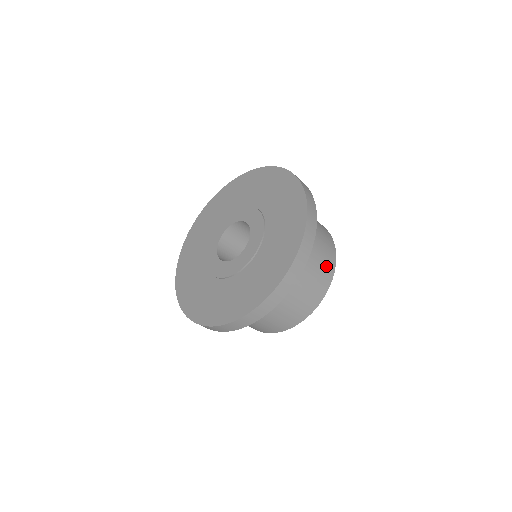
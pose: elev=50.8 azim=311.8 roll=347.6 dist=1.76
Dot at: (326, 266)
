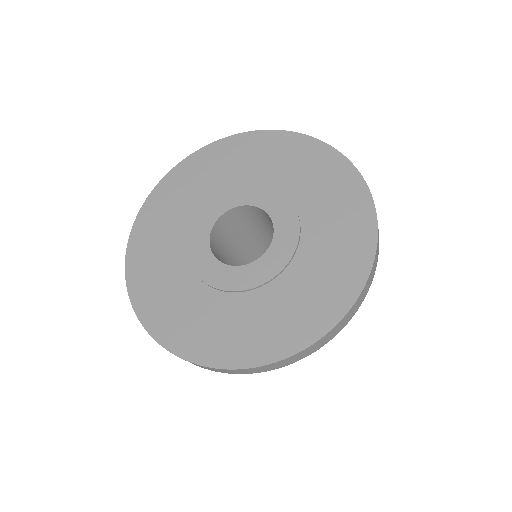
Dot at: occluded
